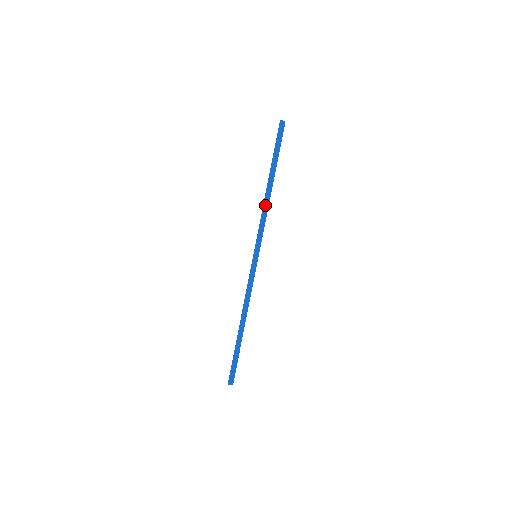
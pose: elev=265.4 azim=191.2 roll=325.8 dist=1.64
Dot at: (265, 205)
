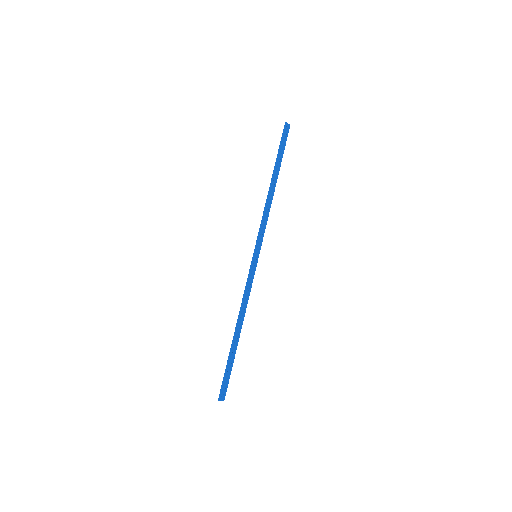
Dot at: (267, 204)
